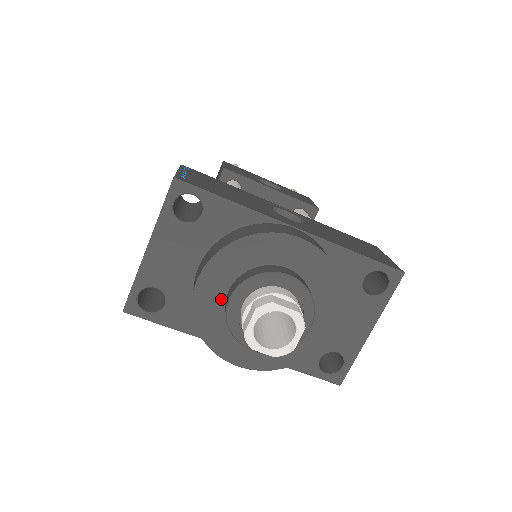
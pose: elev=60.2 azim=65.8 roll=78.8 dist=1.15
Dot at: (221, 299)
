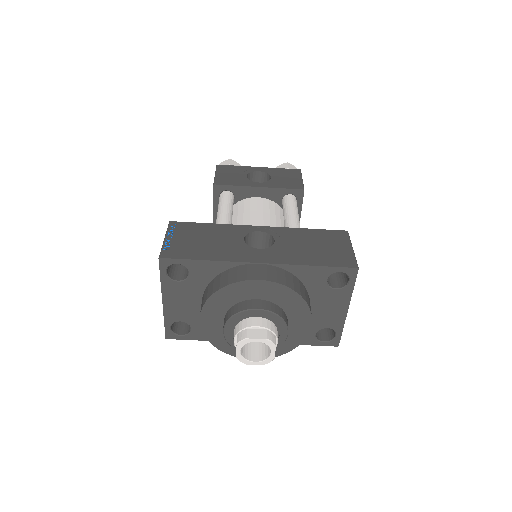
Dot at: (221, 327)
